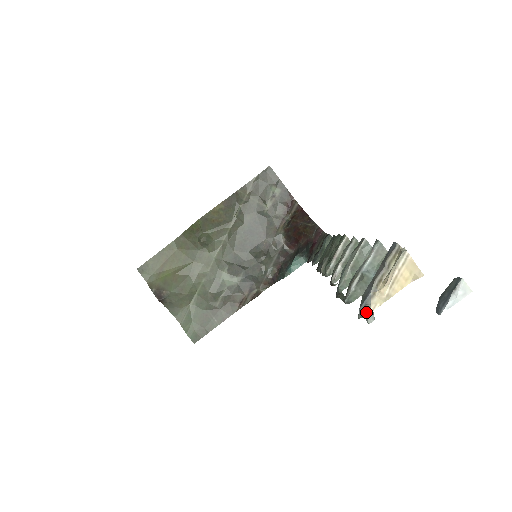
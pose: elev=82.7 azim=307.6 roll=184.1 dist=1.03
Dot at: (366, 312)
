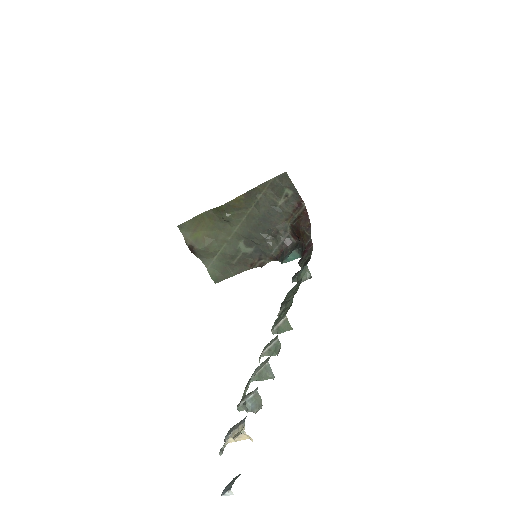
Dot at: (224, 444)
